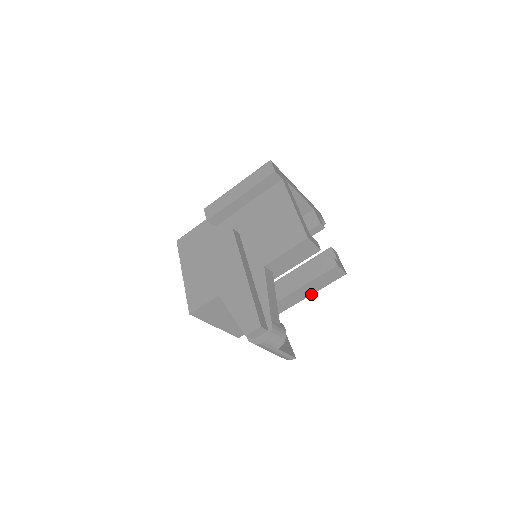
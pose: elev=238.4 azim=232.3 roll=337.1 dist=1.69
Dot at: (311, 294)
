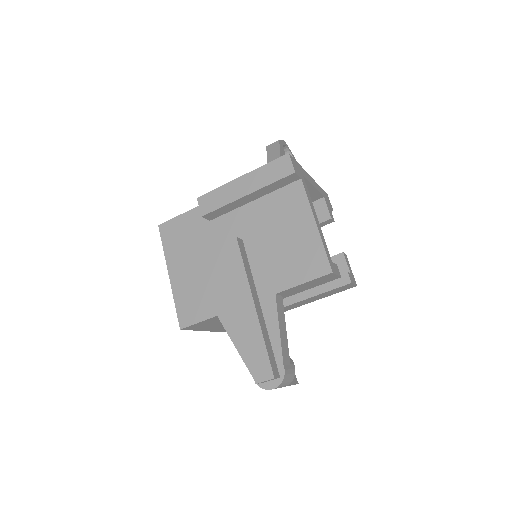
Dot at: occluded
